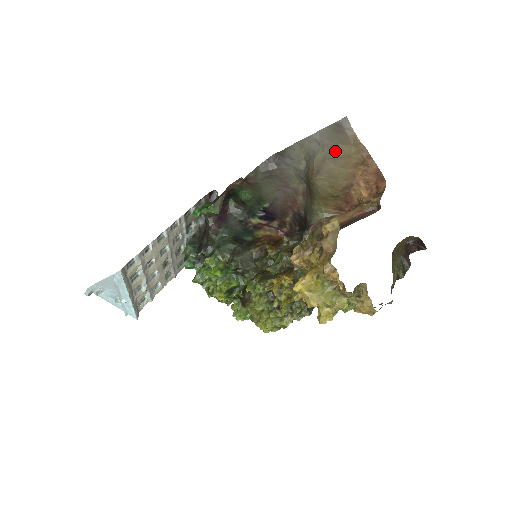
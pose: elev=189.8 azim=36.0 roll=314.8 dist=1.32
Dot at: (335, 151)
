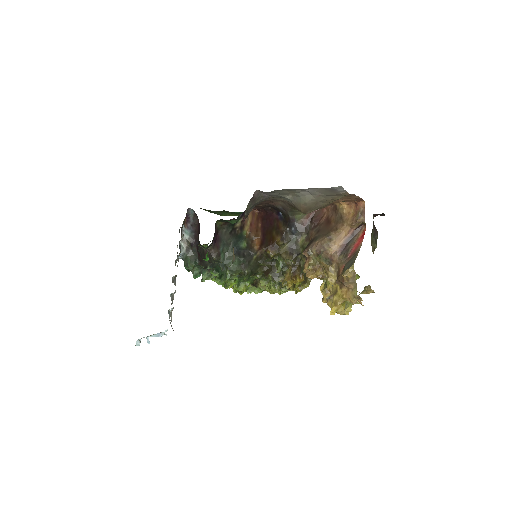
Dot at: (326, 198)
